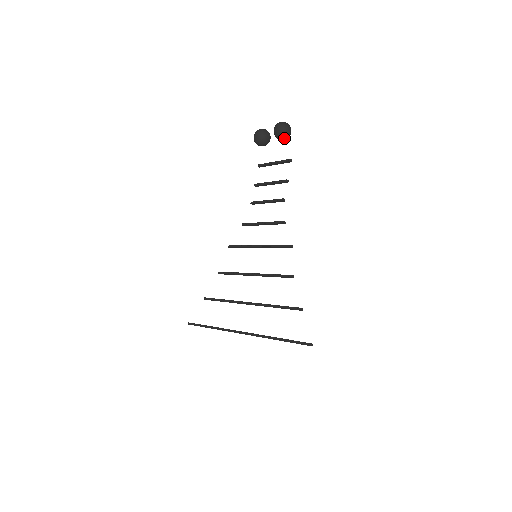
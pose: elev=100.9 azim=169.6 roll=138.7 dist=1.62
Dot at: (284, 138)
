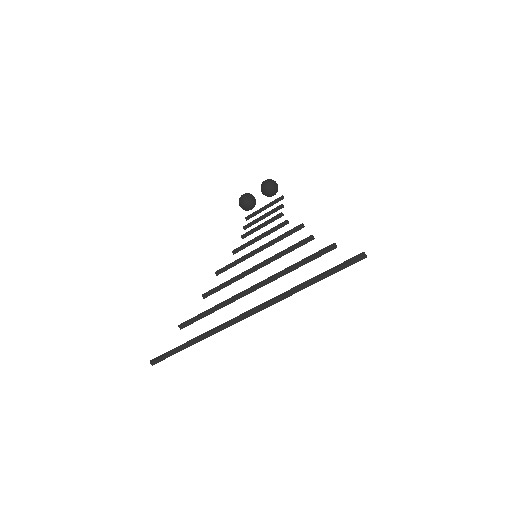
Dot at: (272, 190)
